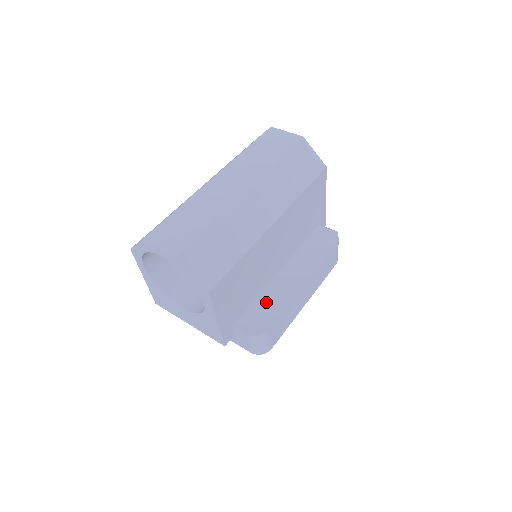
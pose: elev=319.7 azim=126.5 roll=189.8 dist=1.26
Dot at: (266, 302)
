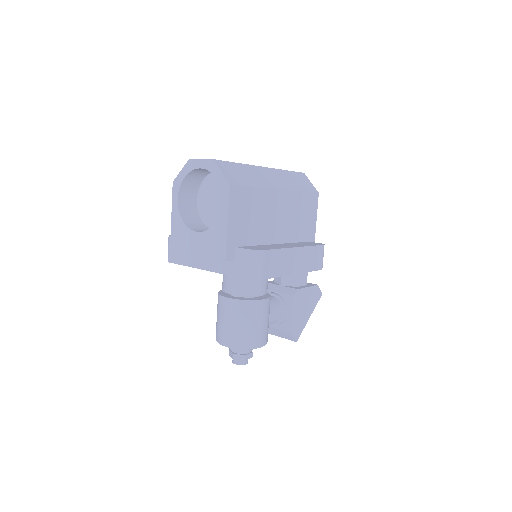
Dot at: (264, 246)
